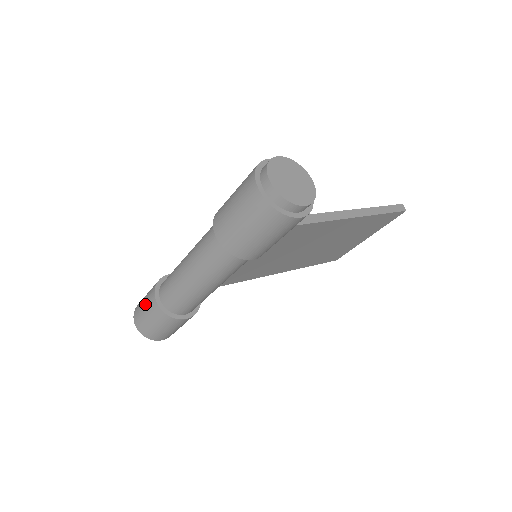
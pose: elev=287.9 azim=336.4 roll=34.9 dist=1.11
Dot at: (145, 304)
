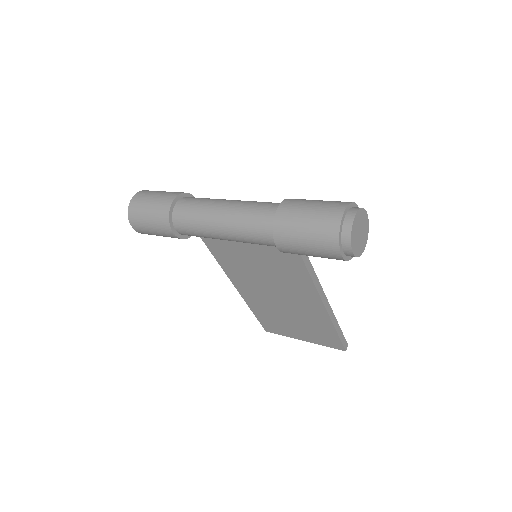
Dot at: (161, 194)
